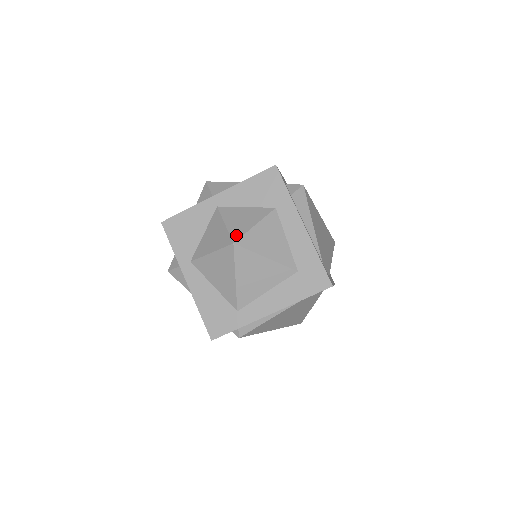
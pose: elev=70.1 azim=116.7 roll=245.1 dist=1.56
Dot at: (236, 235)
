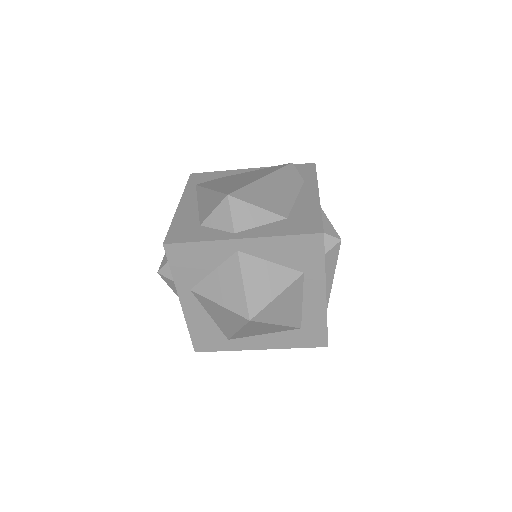
Dot at: (254, 308)
